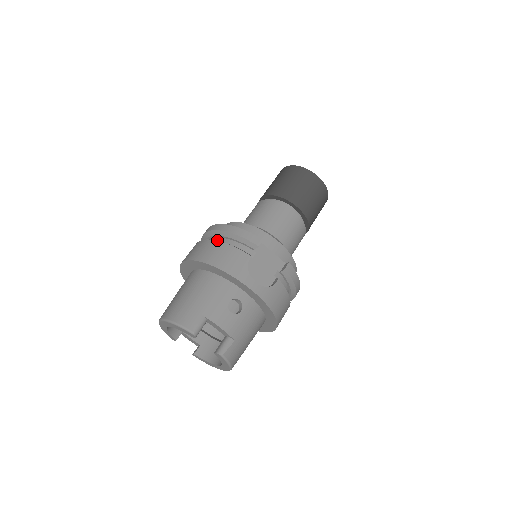
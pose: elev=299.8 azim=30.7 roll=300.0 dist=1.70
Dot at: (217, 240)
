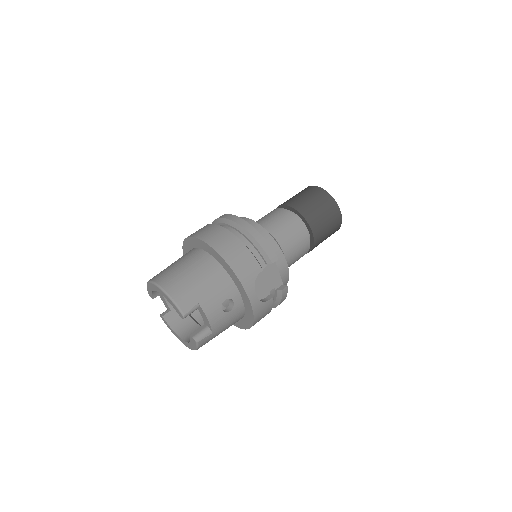
Dot at: (237, 235)
